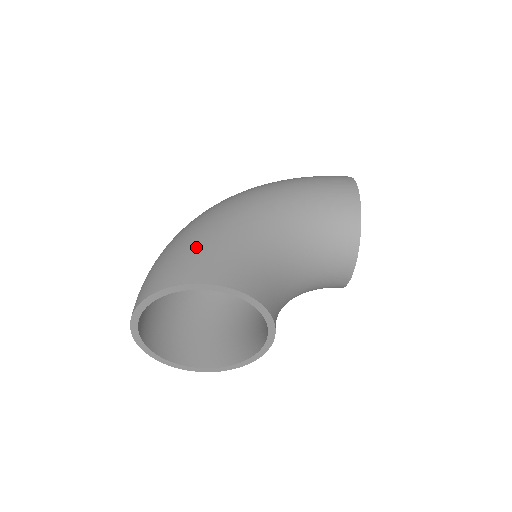
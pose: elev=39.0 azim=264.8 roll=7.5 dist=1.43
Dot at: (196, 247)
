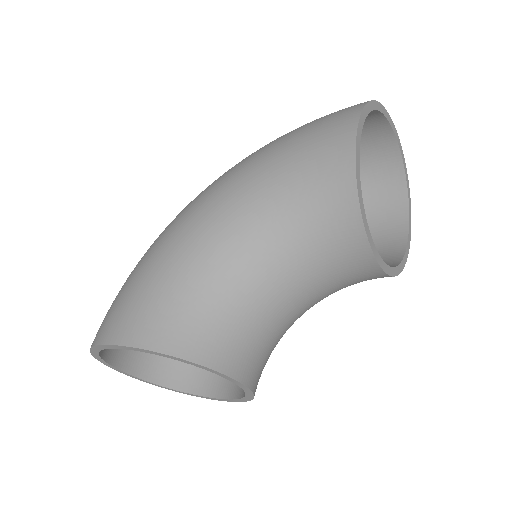
Dot at: (127, 287)
